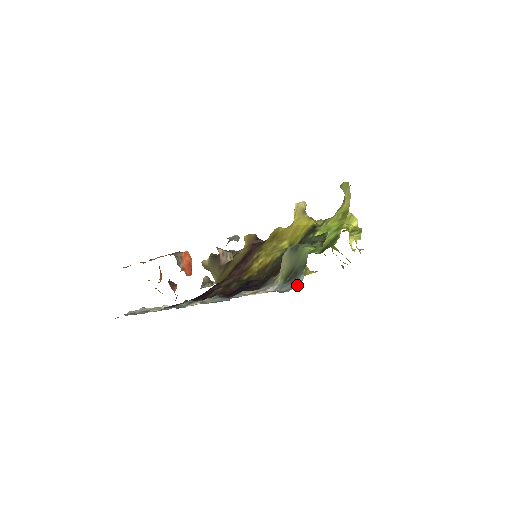
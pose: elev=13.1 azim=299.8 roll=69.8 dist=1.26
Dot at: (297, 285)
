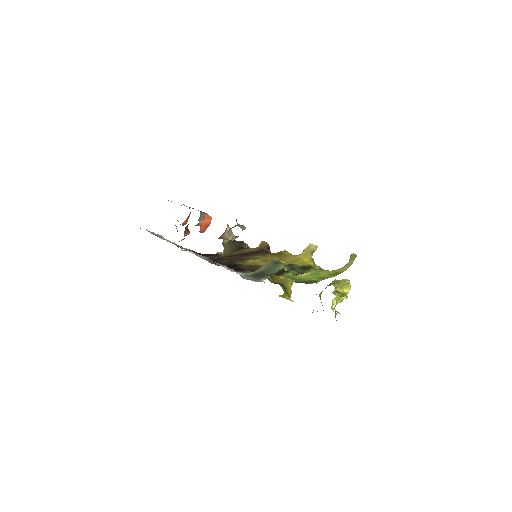
Dot at: (255, 281)
